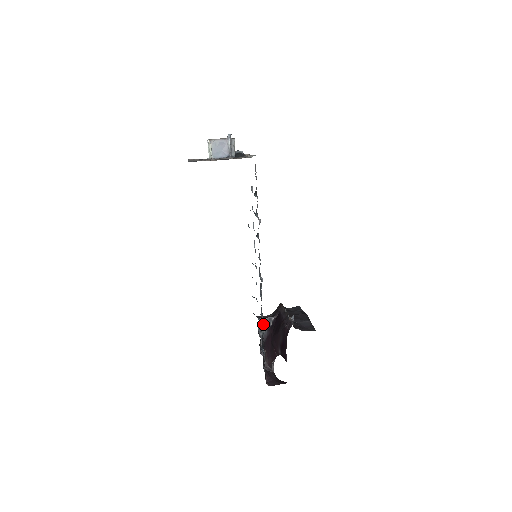
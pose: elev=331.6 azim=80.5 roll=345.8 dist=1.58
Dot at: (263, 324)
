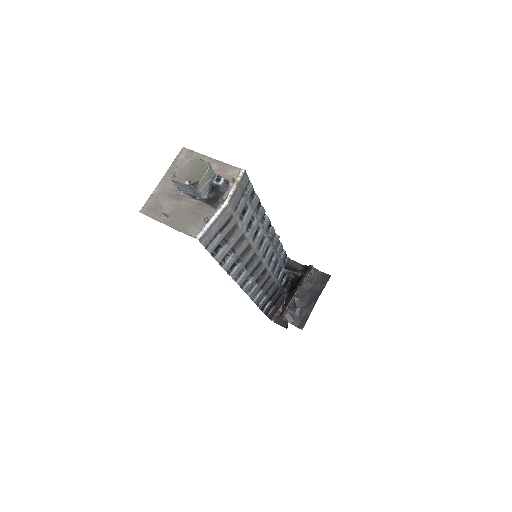
Dot at: (290, 272)
